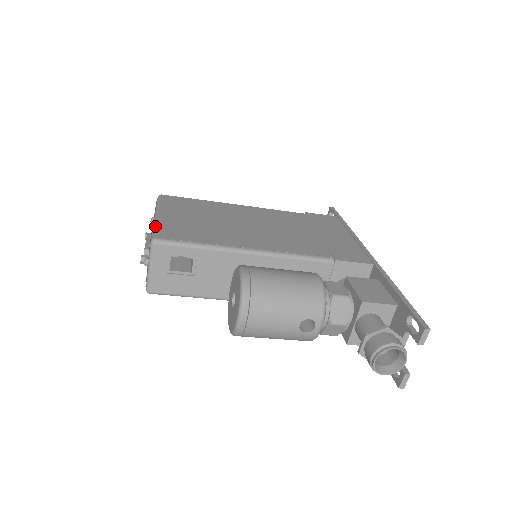
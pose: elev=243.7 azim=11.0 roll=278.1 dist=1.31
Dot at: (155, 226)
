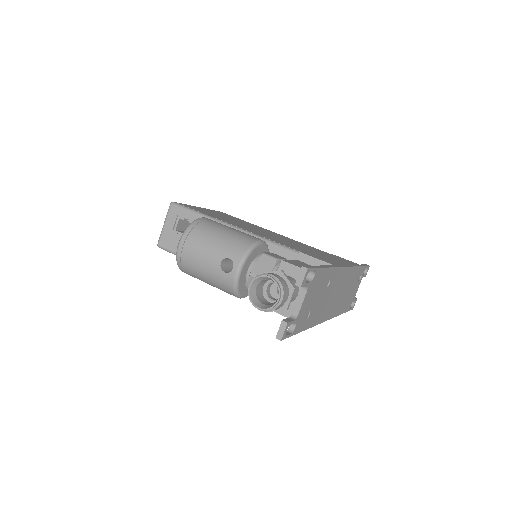
Dot at: occluded
